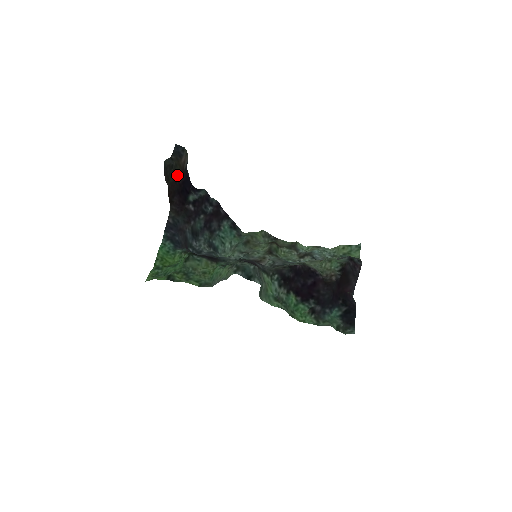
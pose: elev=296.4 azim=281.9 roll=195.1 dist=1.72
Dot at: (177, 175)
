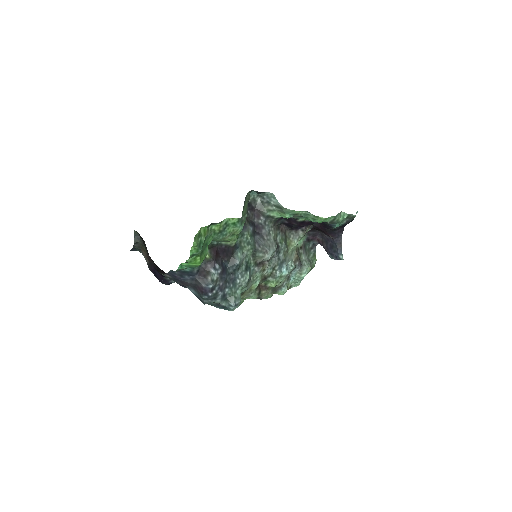
Dot at: occluded
